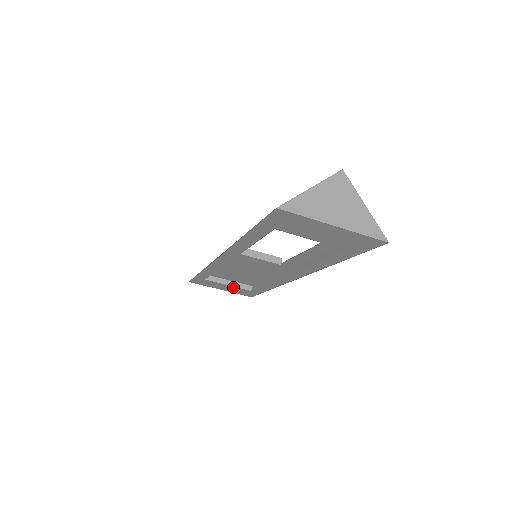
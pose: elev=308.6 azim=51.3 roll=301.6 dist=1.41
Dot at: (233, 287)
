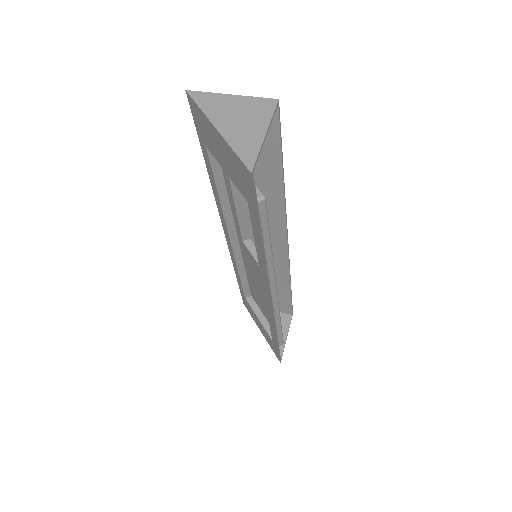
Dot at: (262, 325)
